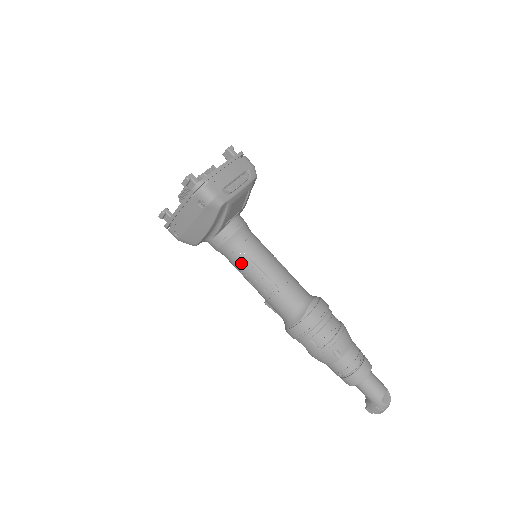
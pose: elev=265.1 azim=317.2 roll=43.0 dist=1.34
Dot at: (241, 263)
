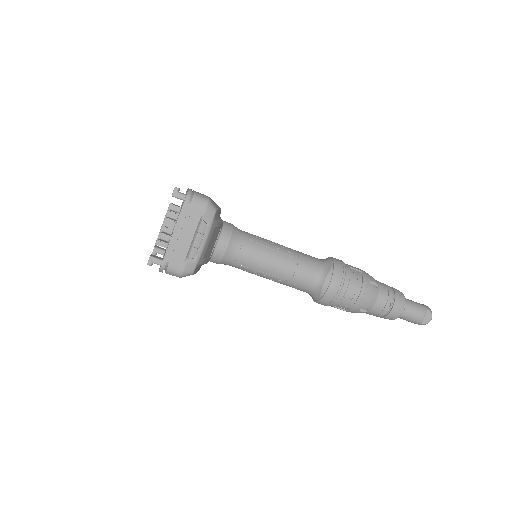
Dot at: occluded
